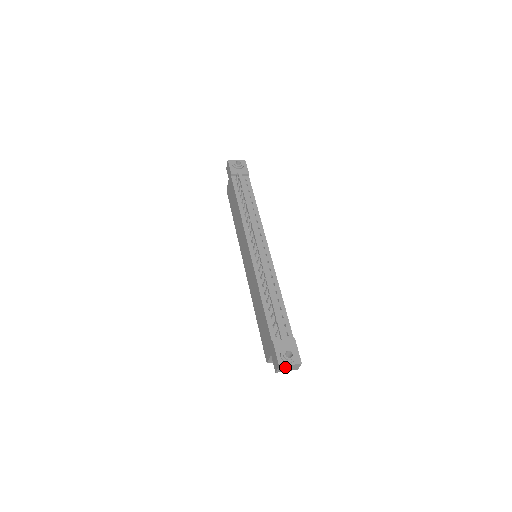
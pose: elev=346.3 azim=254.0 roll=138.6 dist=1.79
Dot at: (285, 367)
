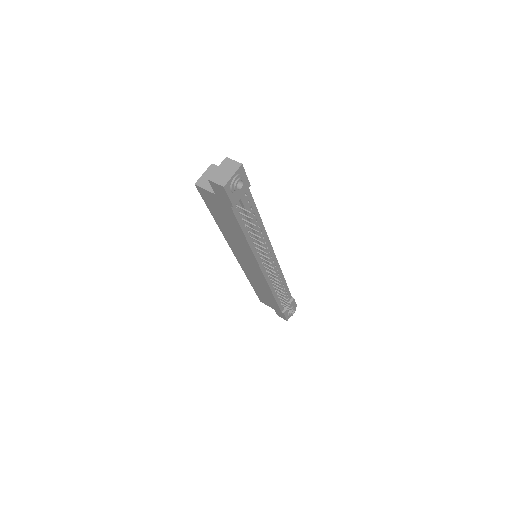
Dot at: occluded
